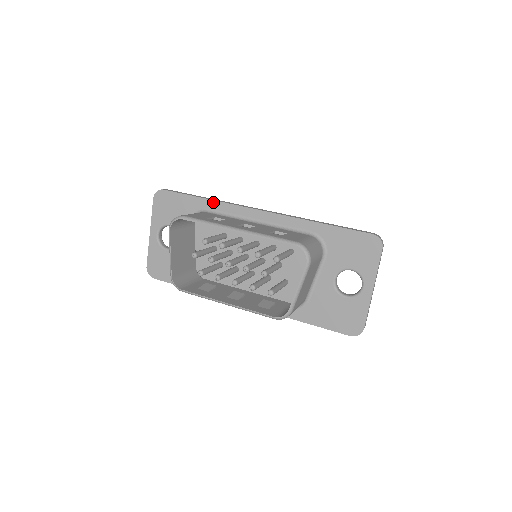
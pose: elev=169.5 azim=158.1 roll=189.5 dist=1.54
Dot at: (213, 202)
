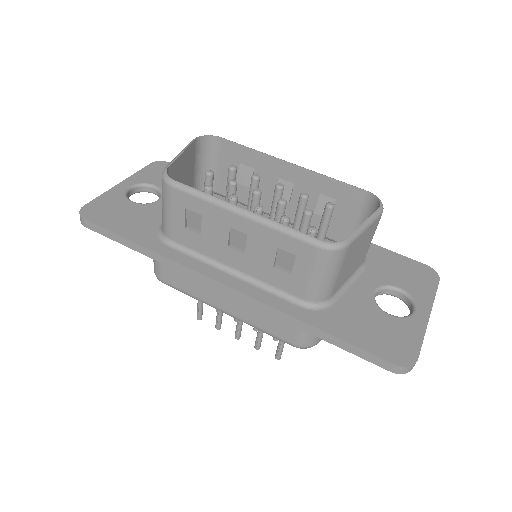
Dot at: occluded
